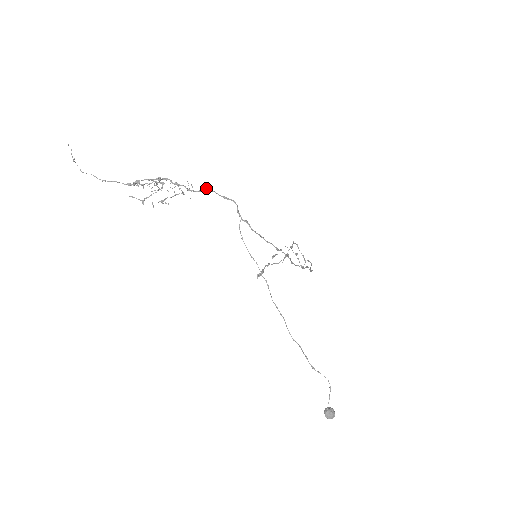
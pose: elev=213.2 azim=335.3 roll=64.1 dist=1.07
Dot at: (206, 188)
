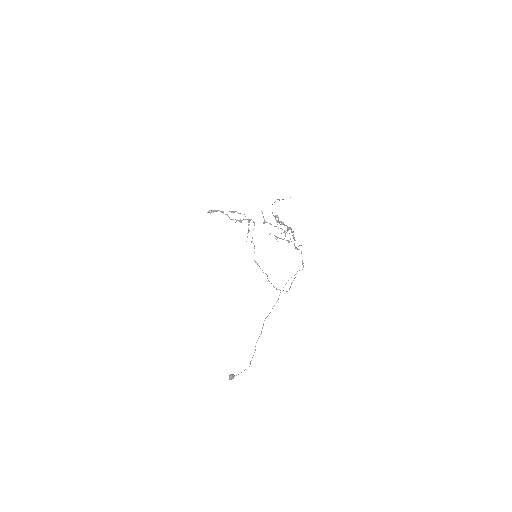
Dot at: occluded
